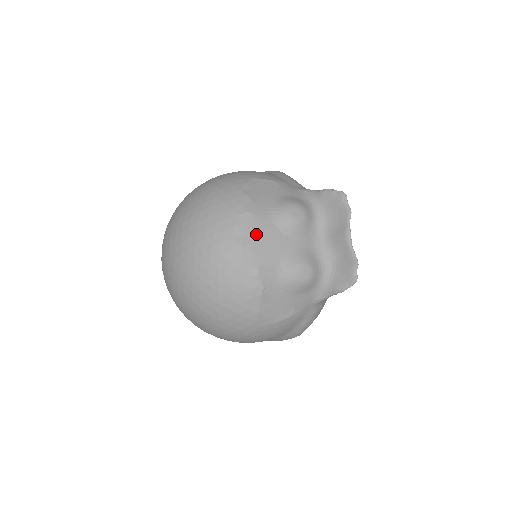
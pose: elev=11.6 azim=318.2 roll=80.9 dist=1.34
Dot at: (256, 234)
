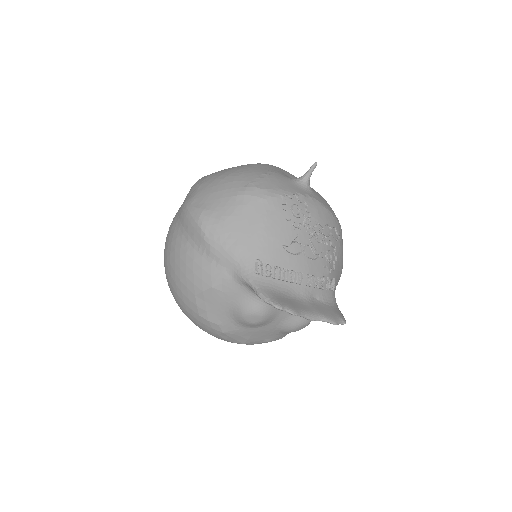
Dot at: (243, 337)
